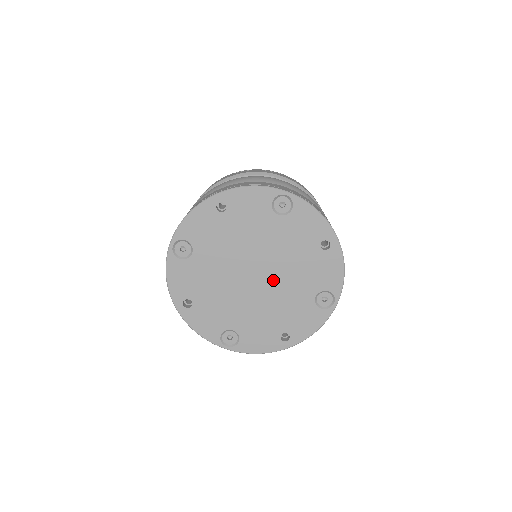
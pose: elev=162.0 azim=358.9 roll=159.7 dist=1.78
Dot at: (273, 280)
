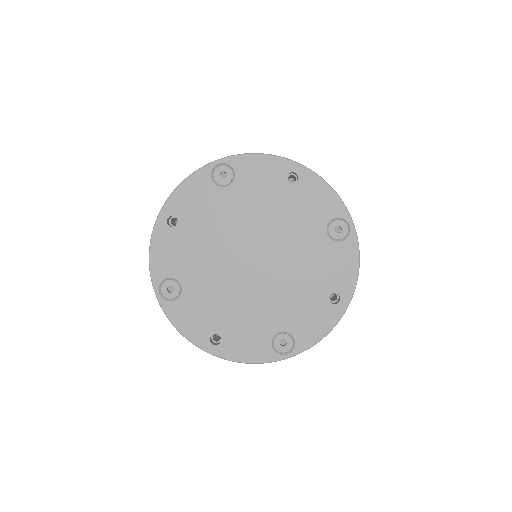
Dot at: (263, 280)
